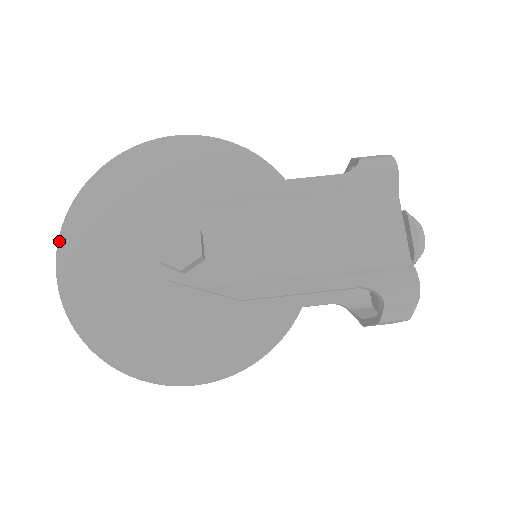
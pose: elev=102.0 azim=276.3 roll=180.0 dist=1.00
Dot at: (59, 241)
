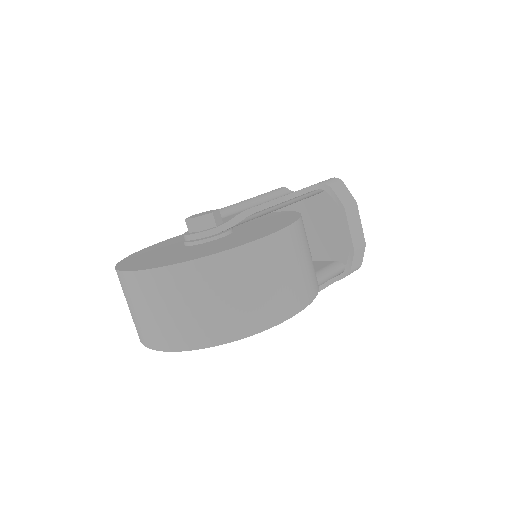
Dot at: (118, 270)
